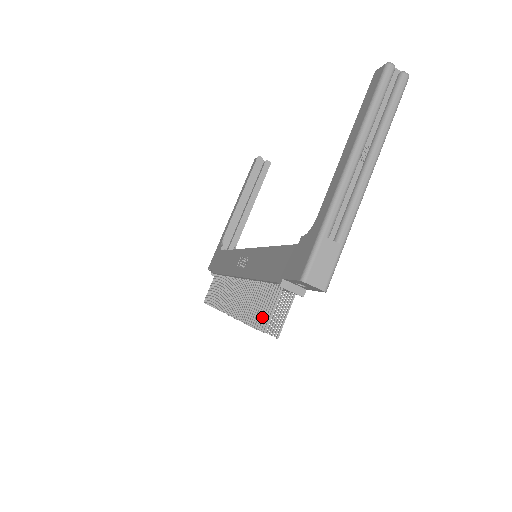
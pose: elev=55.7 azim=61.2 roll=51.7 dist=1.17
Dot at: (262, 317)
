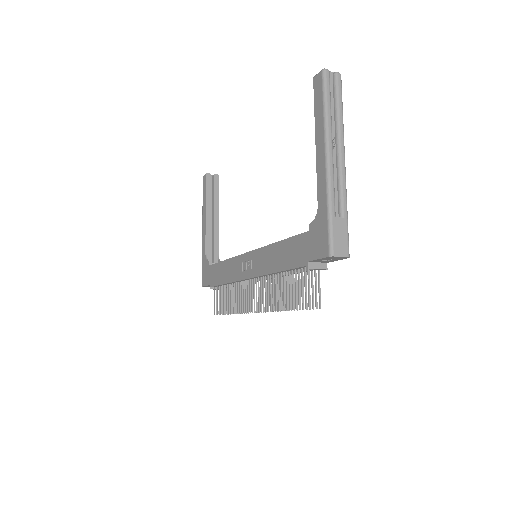
Dot at: occluded
